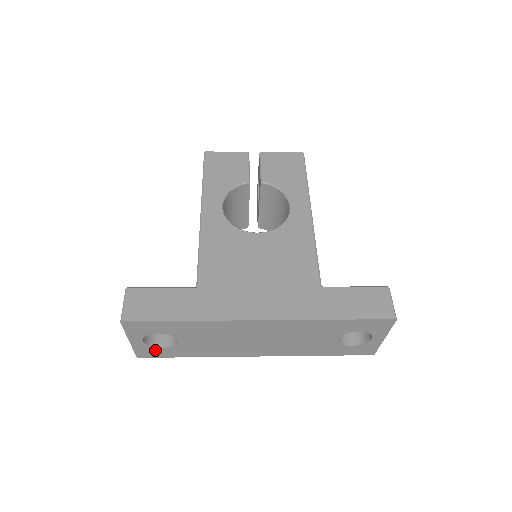
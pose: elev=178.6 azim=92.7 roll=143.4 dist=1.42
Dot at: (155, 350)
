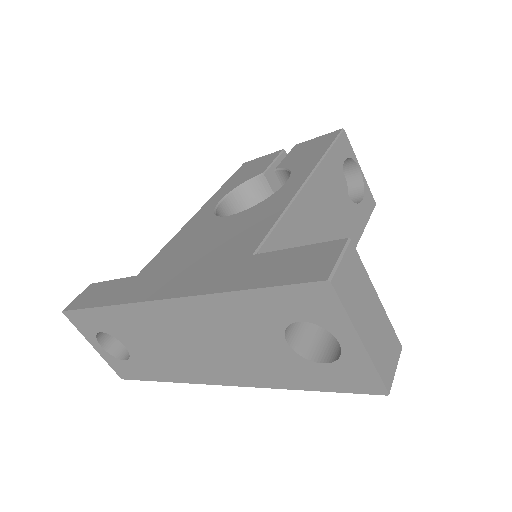
Dot at: (124, 365)
